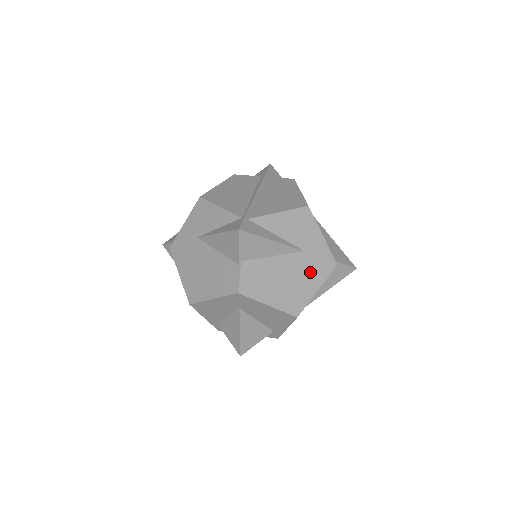
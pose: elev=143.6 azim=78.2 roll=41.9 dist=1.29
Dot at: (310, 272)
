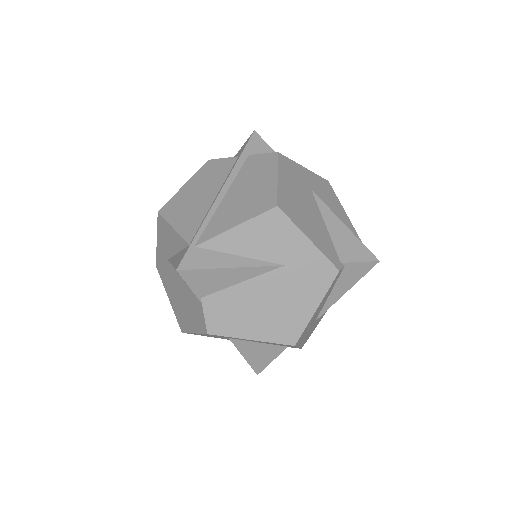
Dot at: (300, 289)
